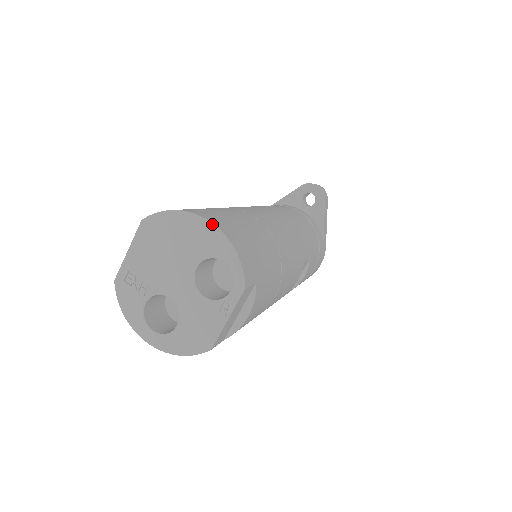
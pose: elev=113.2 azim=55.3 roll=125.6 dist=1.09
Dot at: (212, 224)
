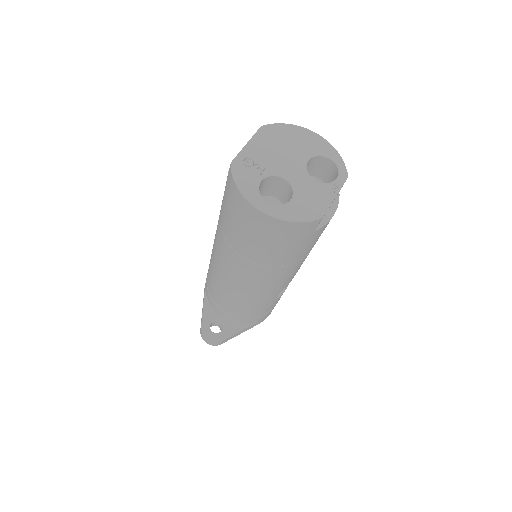
Dot at: (321, 136)
